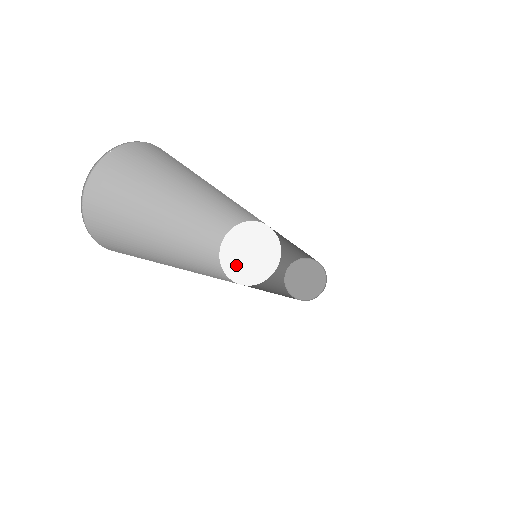
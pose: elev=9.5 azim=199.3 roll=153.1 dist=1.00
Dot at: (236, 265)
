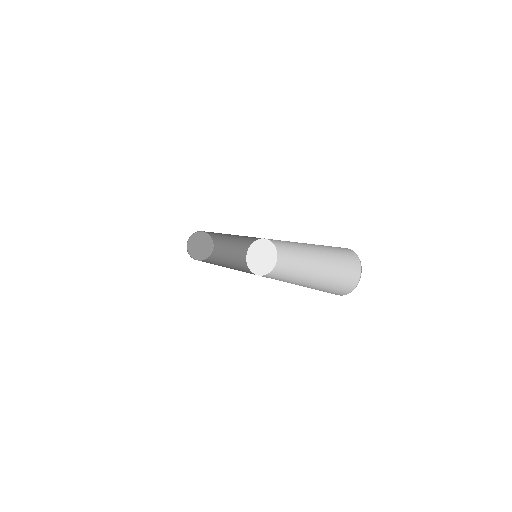
Dot at: (260, 267)
